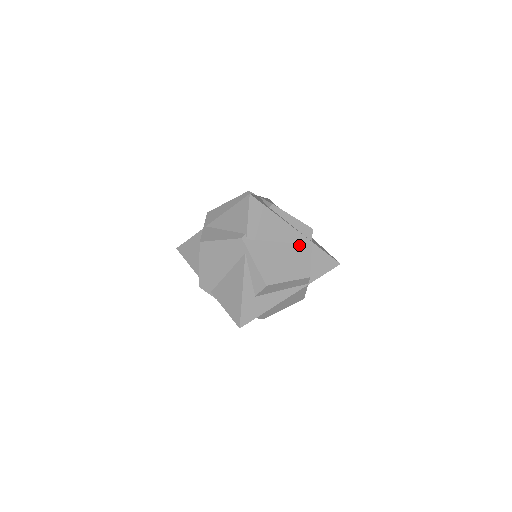
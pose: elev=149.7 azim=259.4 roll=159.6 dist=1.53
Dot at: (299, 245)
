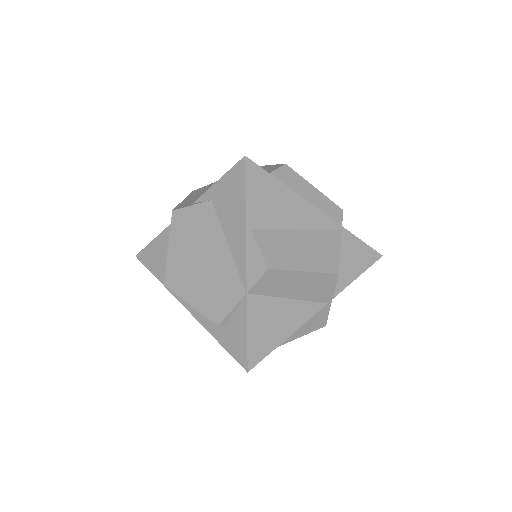
Dot at: occluded
